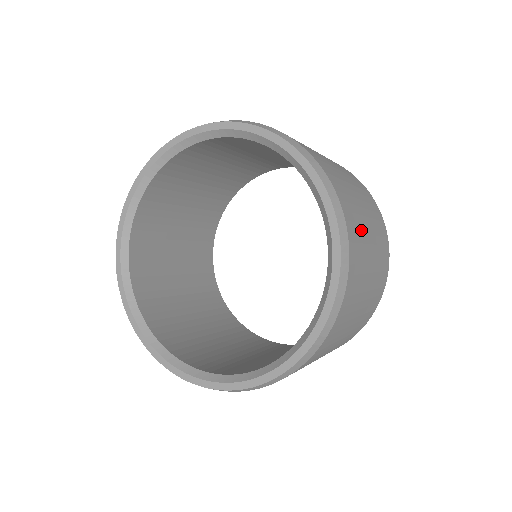
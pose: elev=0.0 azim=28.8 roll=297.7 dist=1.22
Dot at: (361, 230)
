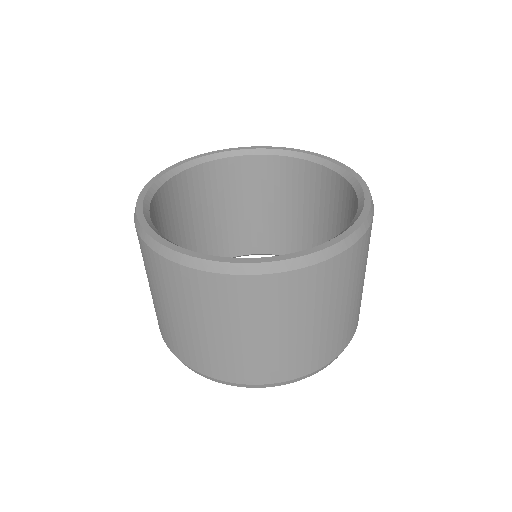
Dot at: occluded
